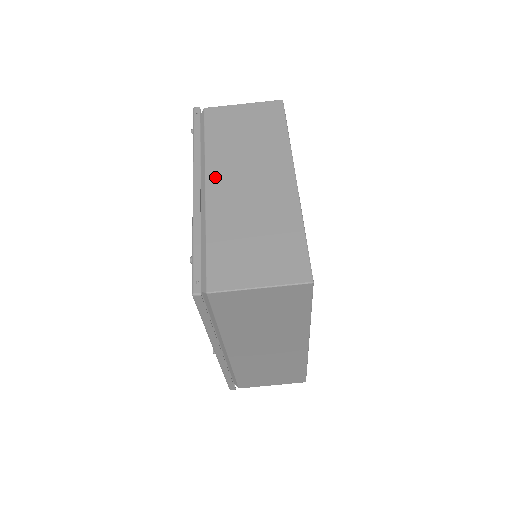
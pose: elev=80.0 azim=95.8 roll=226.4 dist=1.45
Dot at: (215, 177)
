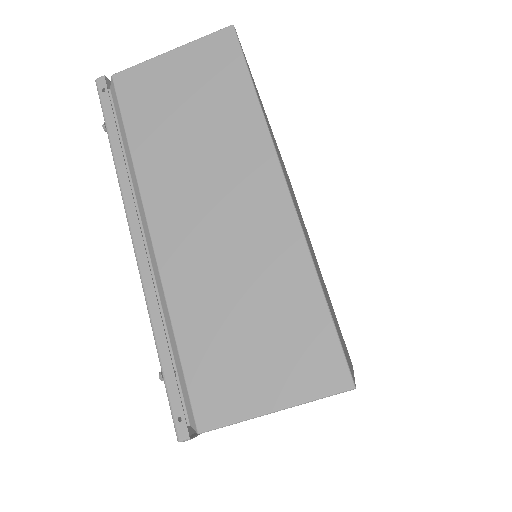
Dot at: (161, 213)
